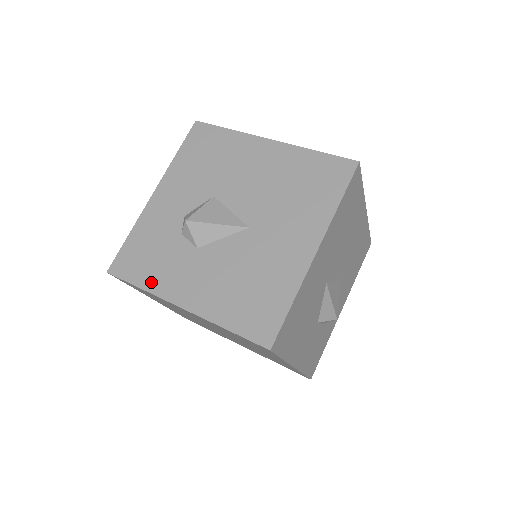
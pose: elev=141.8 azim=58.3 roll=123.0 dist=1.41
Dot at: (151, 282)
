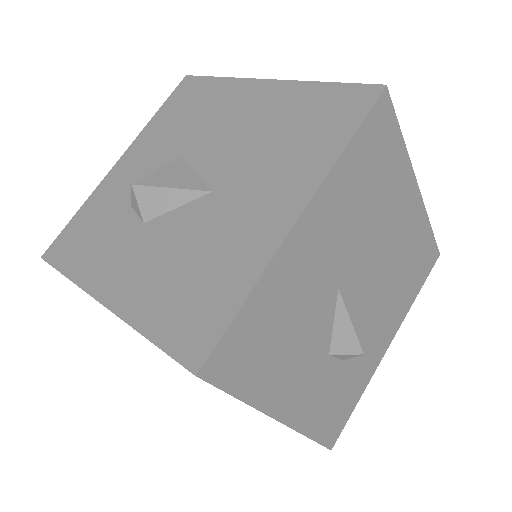
Dot at: (80, 269)
